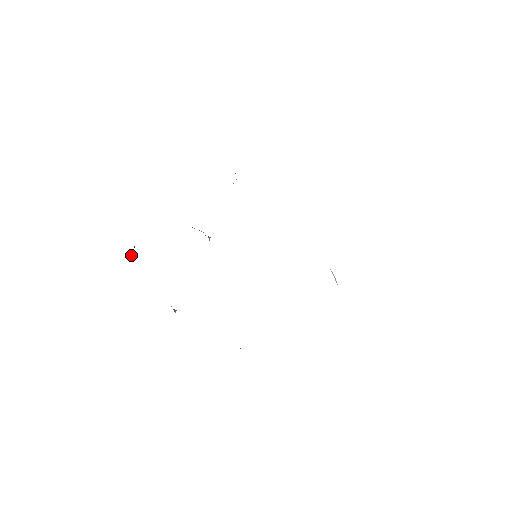
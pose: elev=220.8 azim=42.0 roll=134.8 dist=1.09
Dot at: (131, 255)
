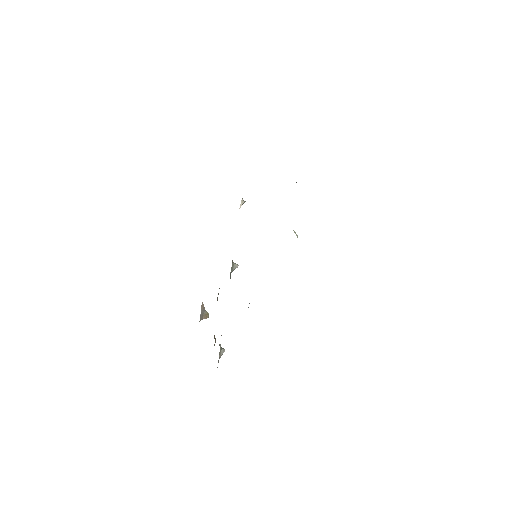
Dot at: occluded
